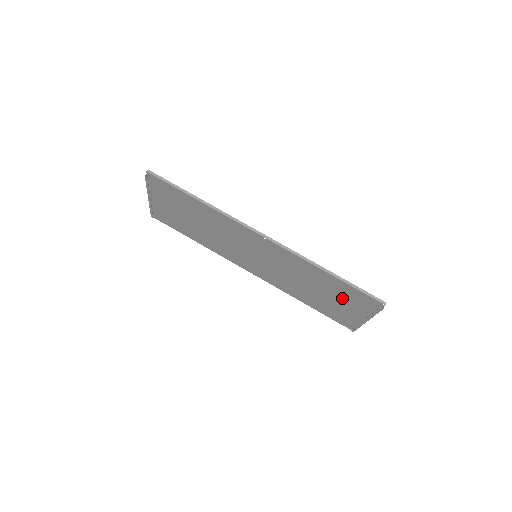
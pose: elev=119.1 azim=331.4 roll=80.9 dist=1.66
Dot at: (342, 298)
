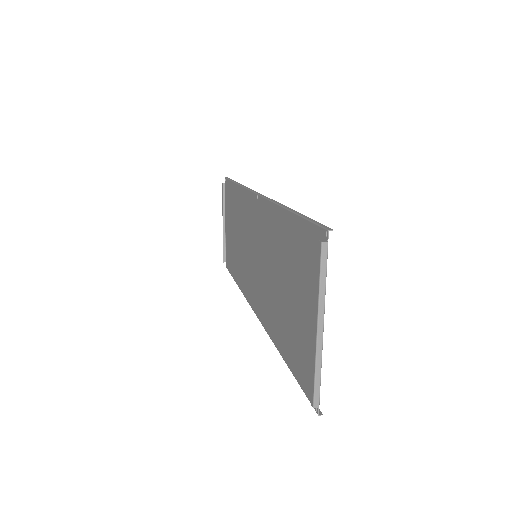
Dot at: (300, 278)
